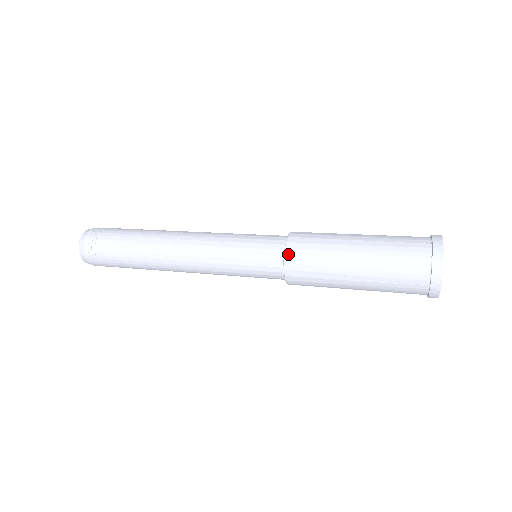
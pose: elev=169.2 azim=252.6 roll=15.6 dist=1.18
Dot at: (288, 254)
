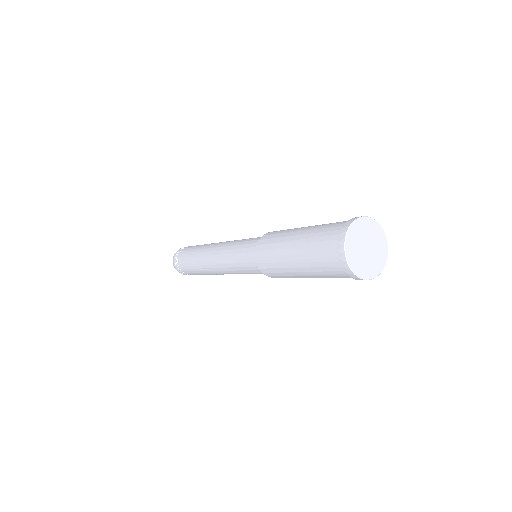
Dot at: (261, 239)
